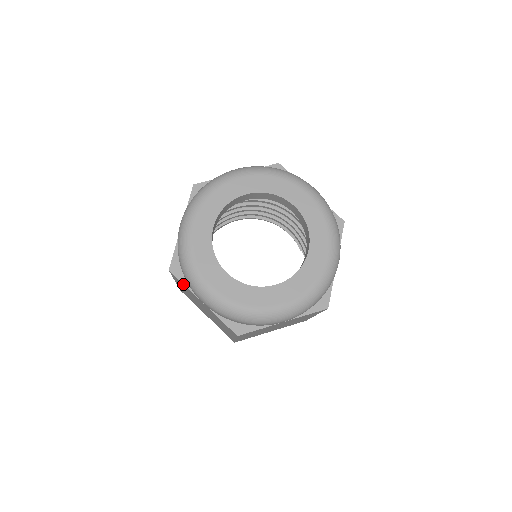
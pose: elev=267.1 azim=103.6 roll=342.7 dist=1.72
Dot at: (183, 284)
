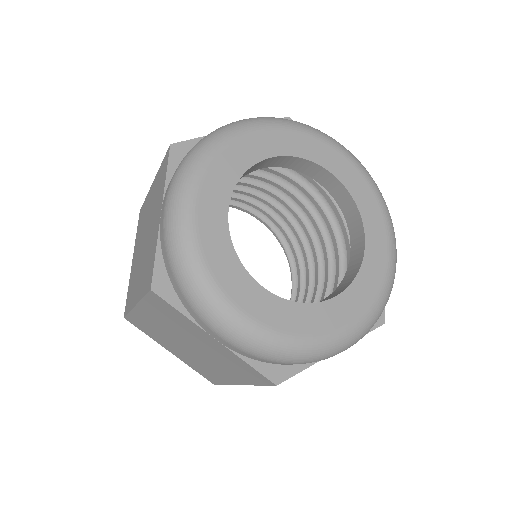
Dot at: (166, 173)
